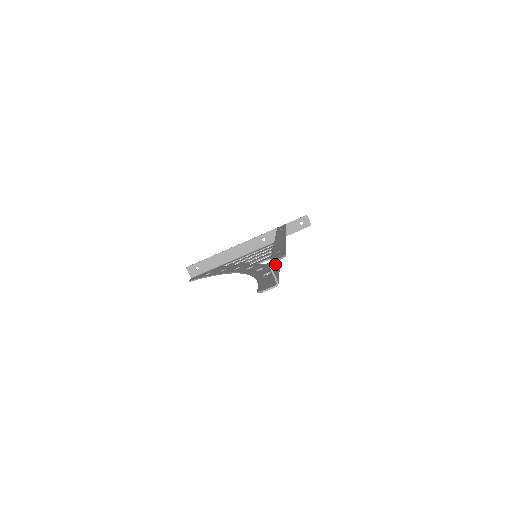
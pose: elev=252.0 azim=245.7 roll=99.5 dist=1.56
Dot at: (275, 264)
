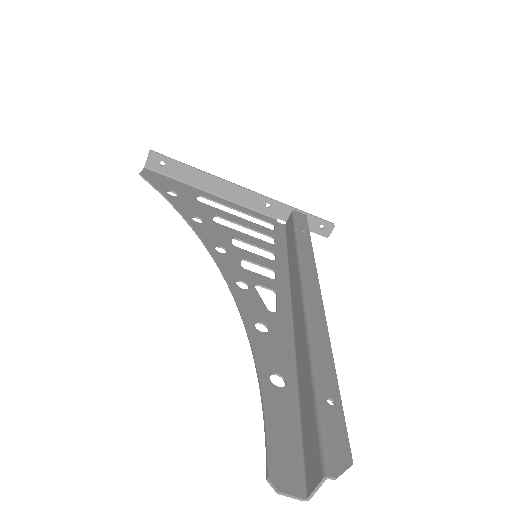
Dot at: (311, 413)
